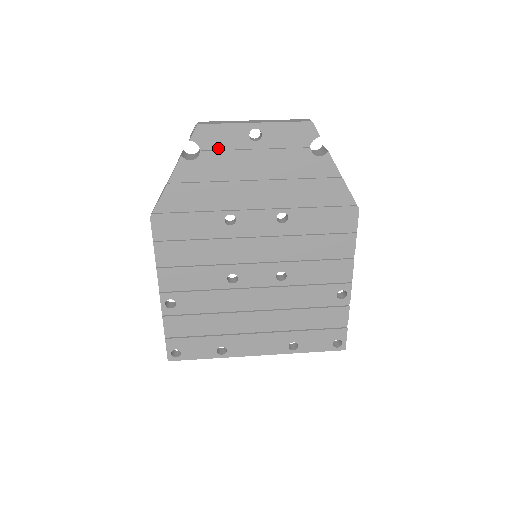
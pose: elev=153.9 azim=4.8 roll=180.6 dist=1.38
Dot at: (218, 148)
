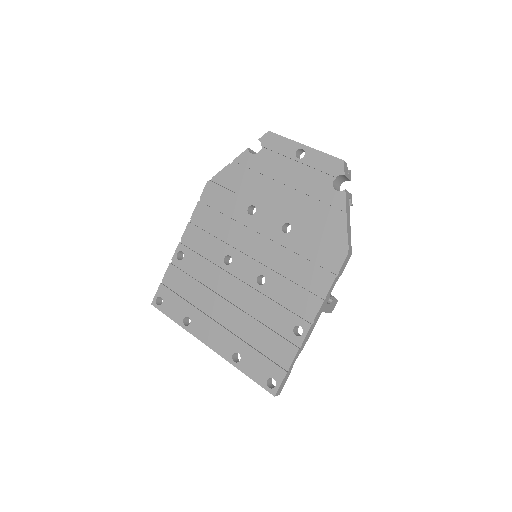
Dot at: (273, 153)
